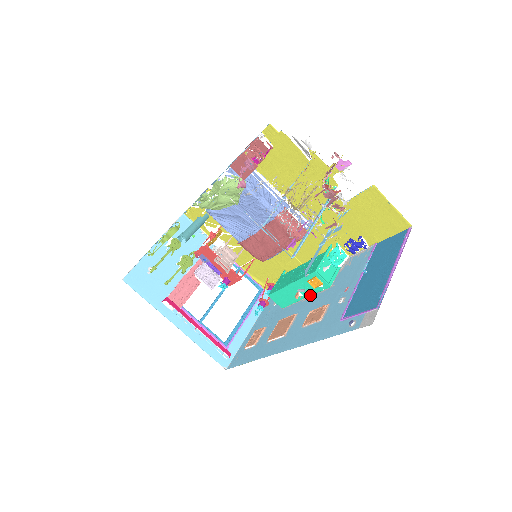
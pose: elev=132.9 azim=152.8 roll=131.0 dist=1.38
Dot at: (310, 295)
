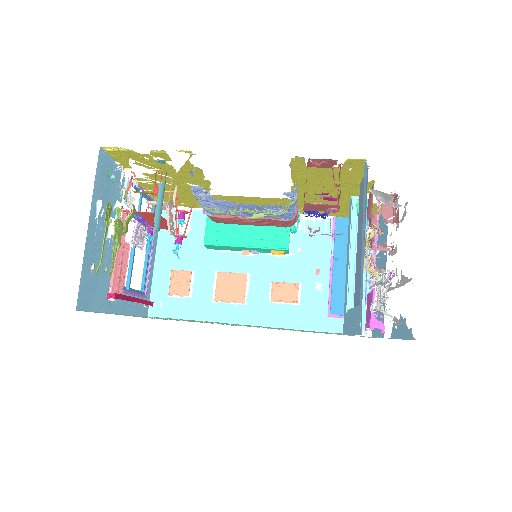
Dot at: occluded
